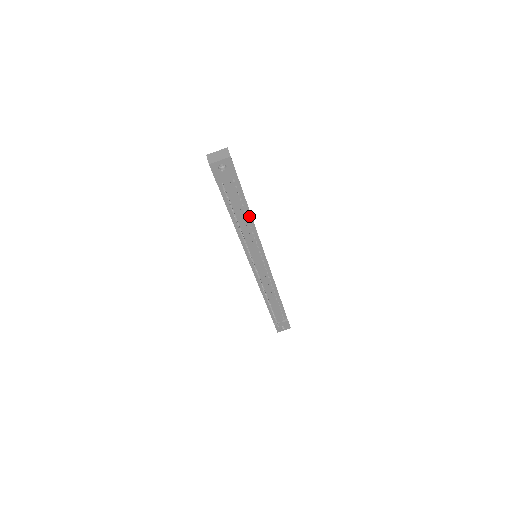
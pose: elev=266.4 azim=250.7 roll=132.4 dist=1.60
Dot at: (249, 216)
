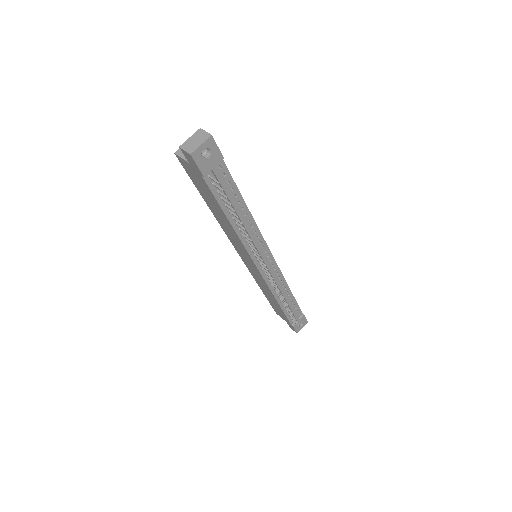
Dot at: (244, 207)
